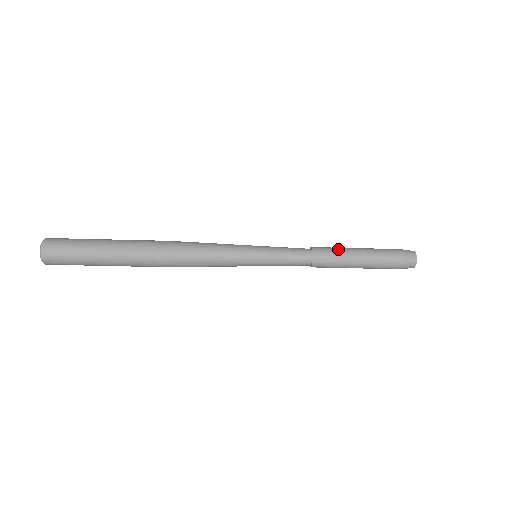
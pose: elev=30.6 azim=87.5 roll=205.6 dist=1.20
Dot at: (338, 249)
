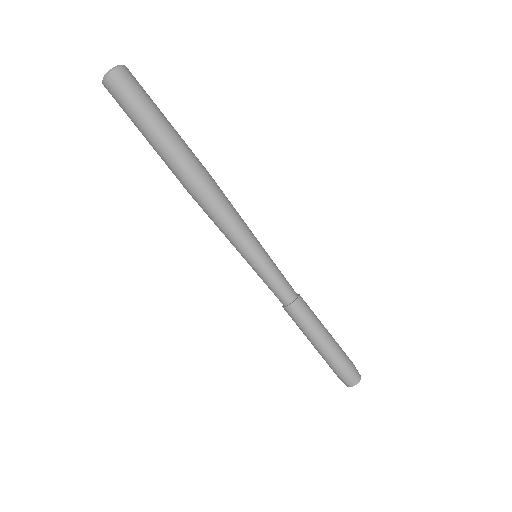
Dot at: occluded
